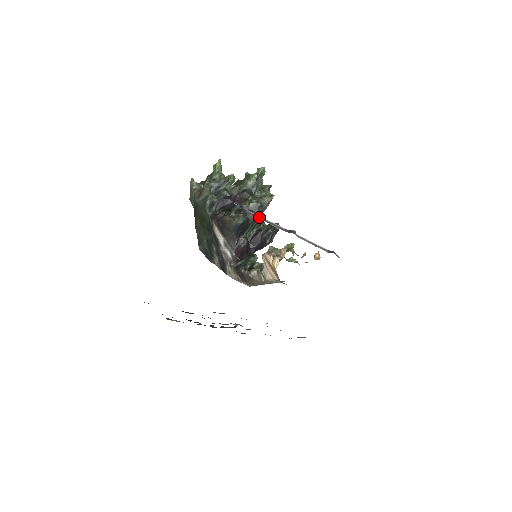
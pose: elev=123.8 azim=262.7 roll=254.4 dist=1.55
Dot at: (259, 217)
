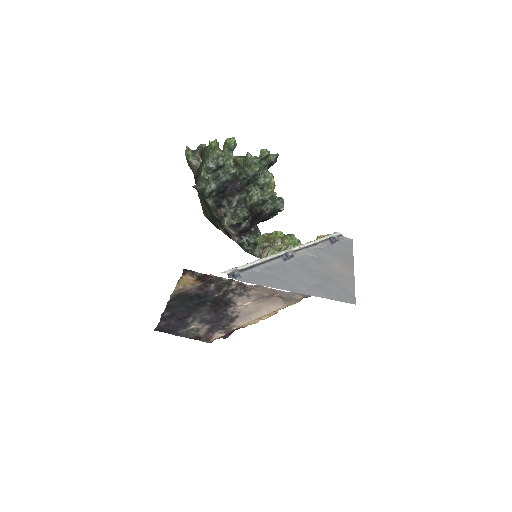
Dot at: (253, 265)
